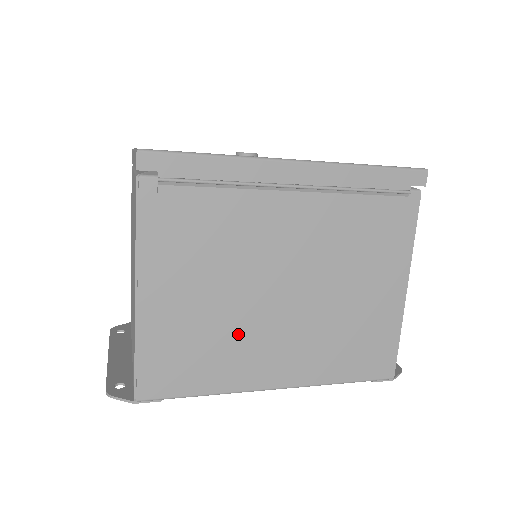
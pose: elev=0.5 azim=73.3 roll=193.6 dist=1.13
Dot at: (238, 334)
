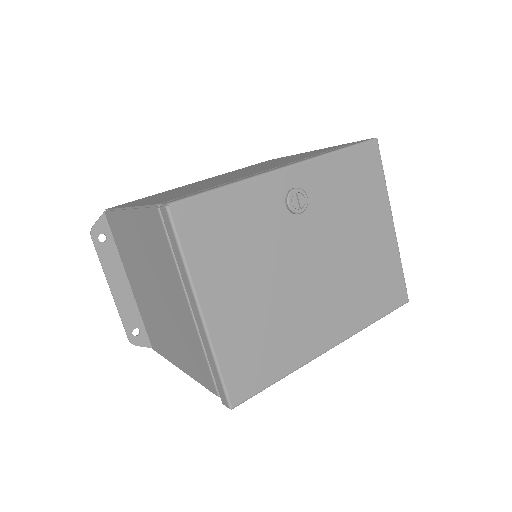
Dot at: occluded
